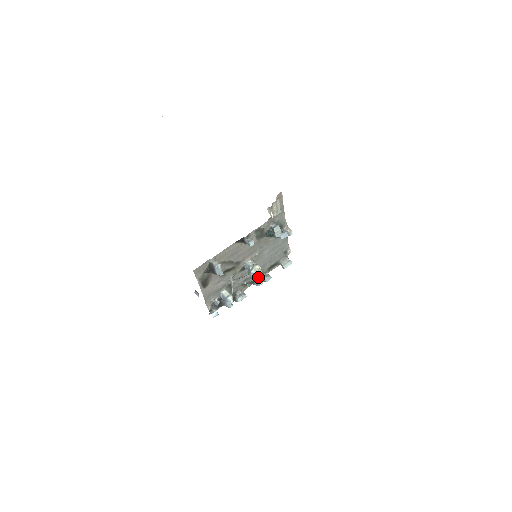
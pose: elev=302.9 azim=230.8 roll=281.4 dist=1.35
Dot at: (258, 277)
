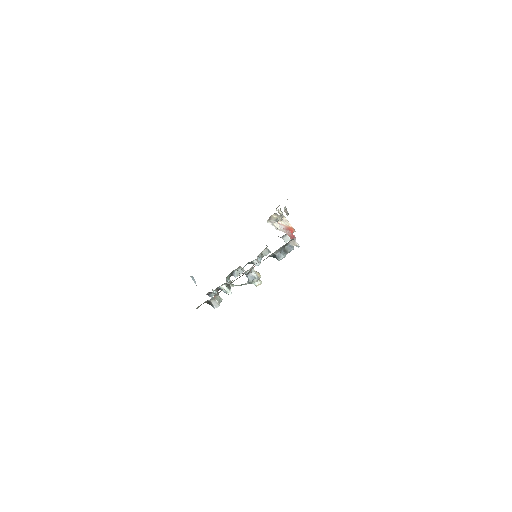
Dot at: (257, 264)
